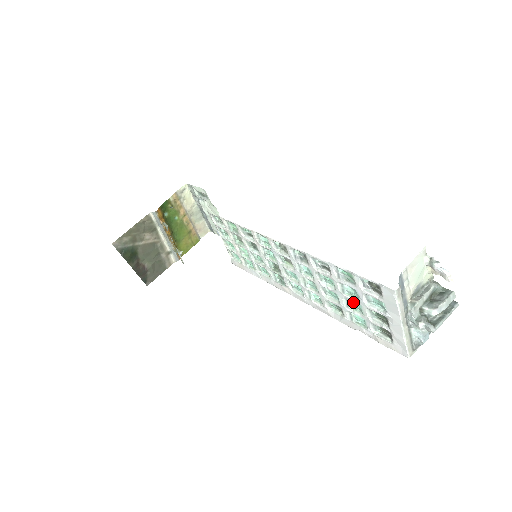
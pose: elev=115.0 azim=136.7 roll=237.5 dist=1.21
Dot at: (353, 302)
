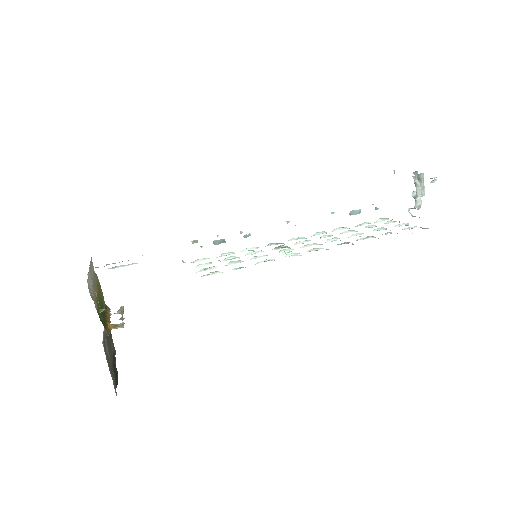
Dot at: (372, 227)
